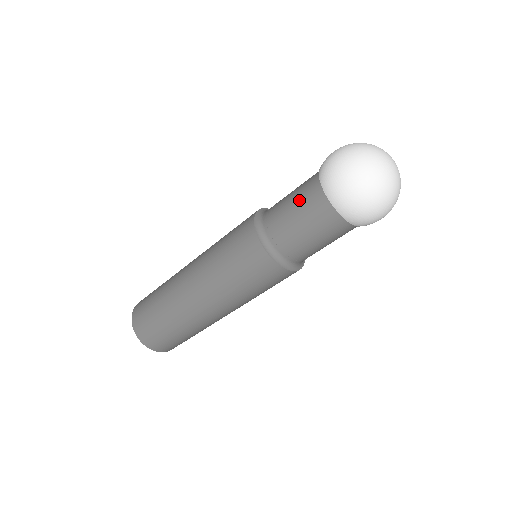
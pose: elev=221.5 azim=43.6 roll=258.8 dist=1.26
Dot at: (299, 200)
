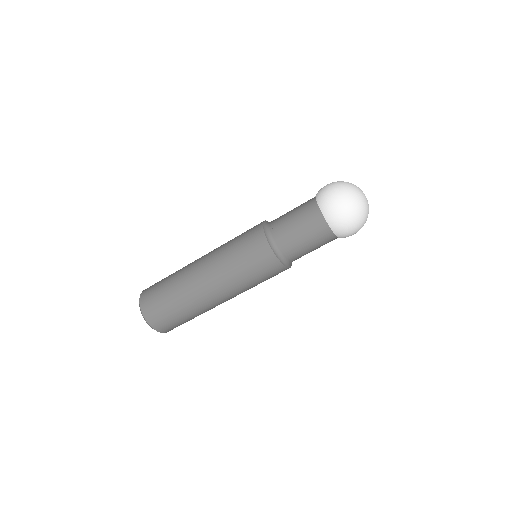
Dot at: (305, 224)
